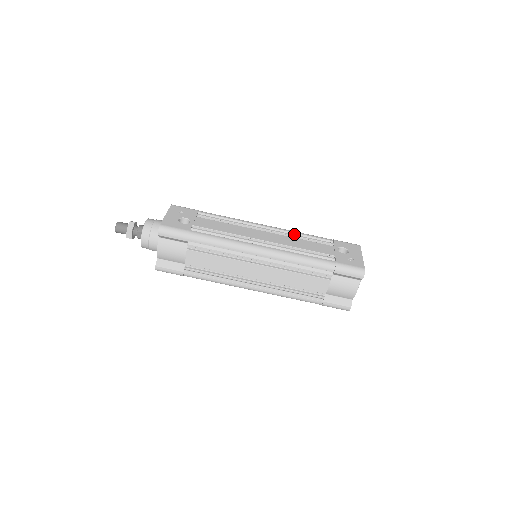
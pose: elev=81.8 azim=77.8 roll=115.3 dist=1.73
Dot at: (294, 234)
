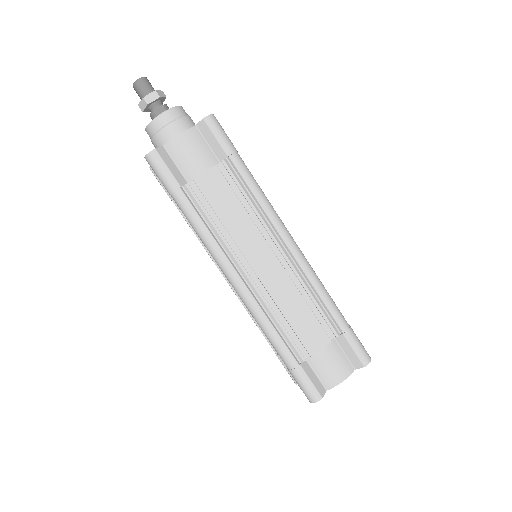
Dot at: occluded
